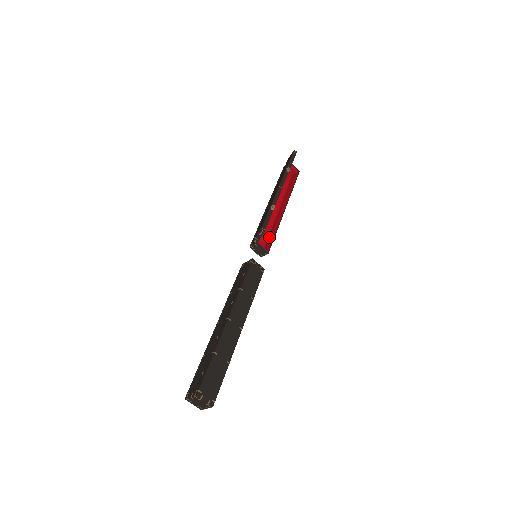
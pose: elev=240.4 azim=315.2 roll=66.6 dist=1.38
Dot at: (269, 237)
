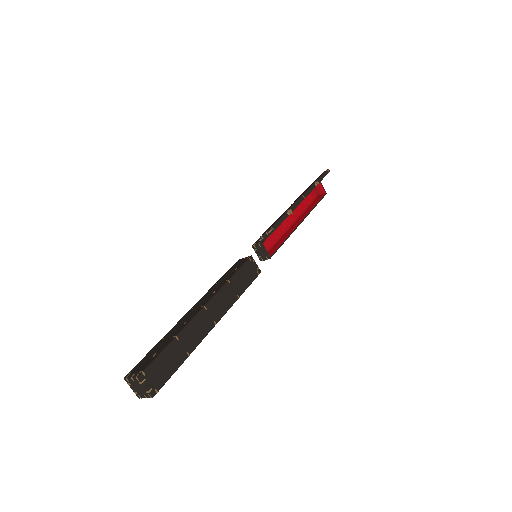
Dot at: (276, 244)
